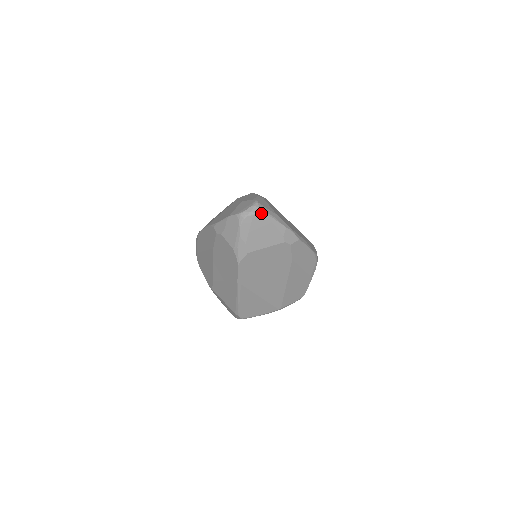
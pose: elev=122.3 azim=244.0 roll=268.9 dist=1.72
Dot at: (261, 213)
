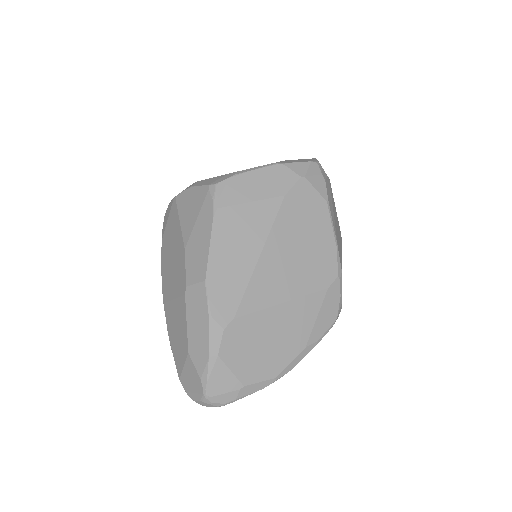
Dot at: occluded
